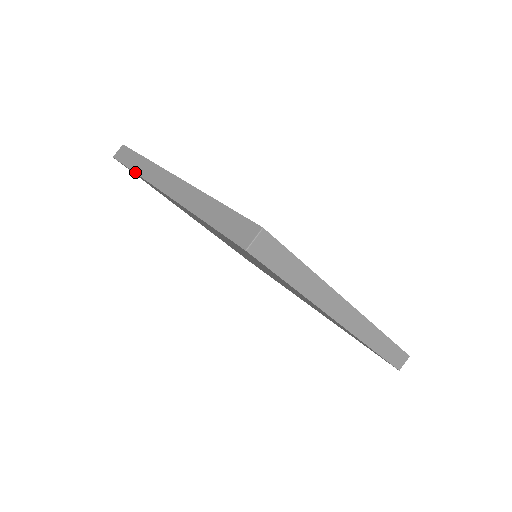
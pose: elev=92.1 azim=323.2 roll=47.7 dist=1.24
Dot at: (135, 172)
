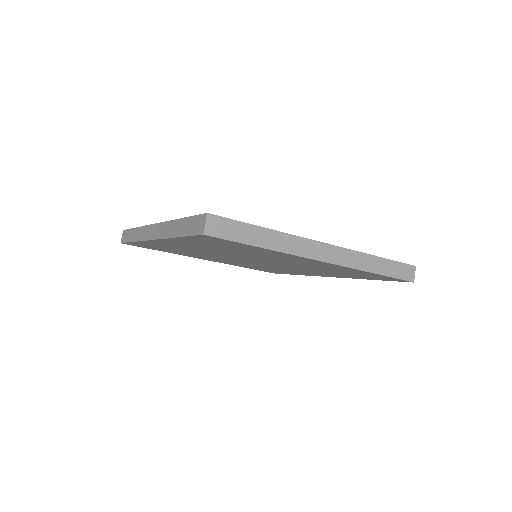
Dot at: (135, 241)
